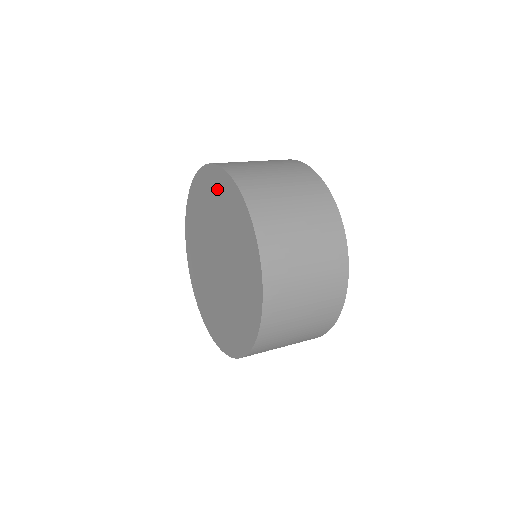
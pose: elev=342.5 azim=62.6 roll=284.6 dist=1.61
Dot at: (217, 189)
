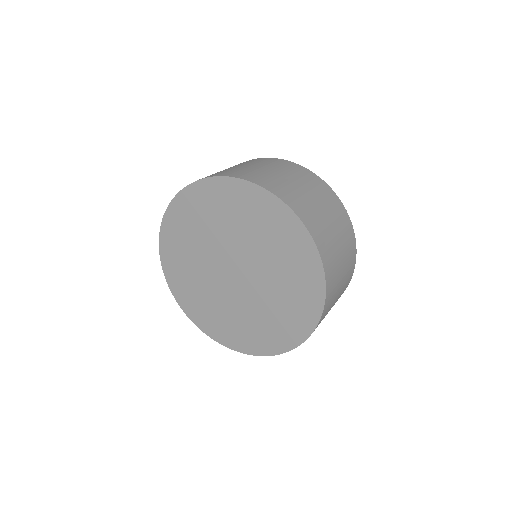
Dot at: (265, 216)
